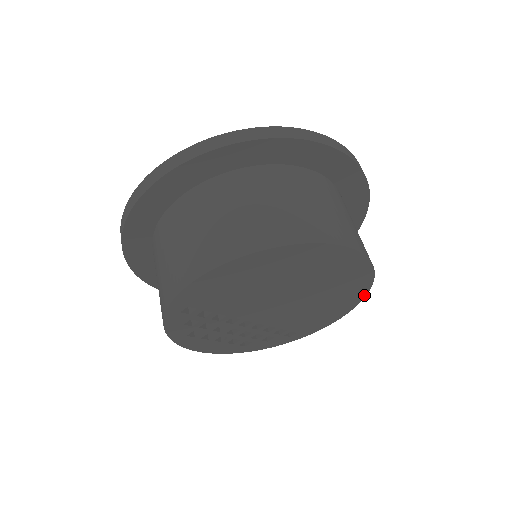
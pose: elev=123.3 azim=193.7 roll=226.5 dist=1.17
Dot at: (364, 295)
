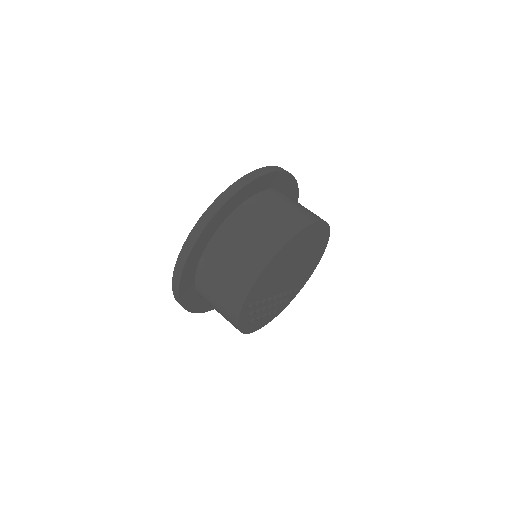
Dot at: (327, 243)
